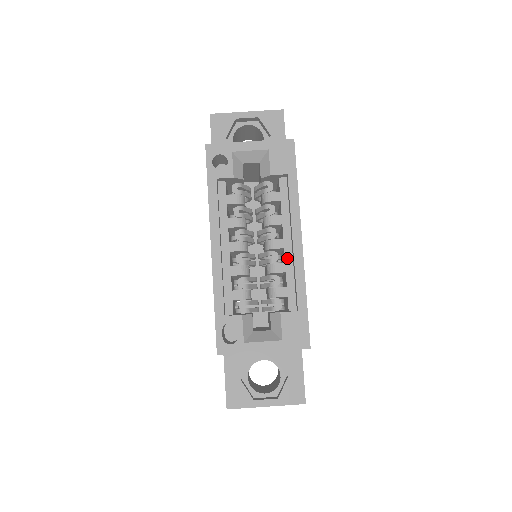
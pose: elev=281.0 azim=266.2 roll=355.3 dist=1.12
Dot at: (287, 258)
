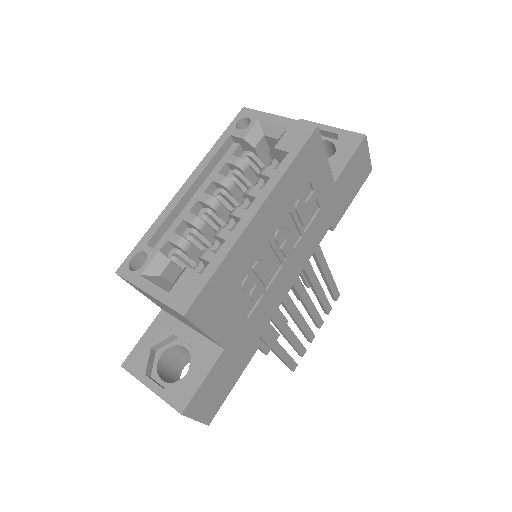
Dot at: occluded
